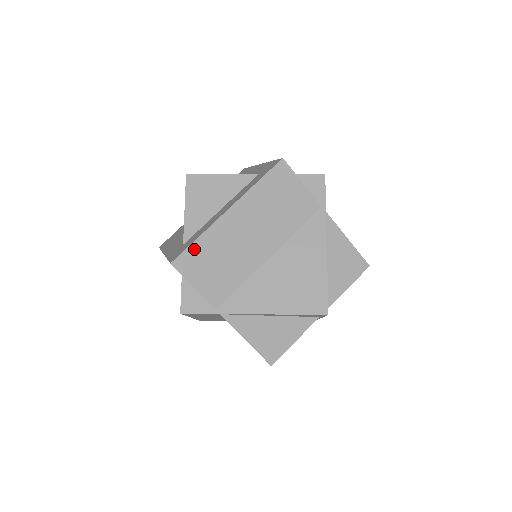
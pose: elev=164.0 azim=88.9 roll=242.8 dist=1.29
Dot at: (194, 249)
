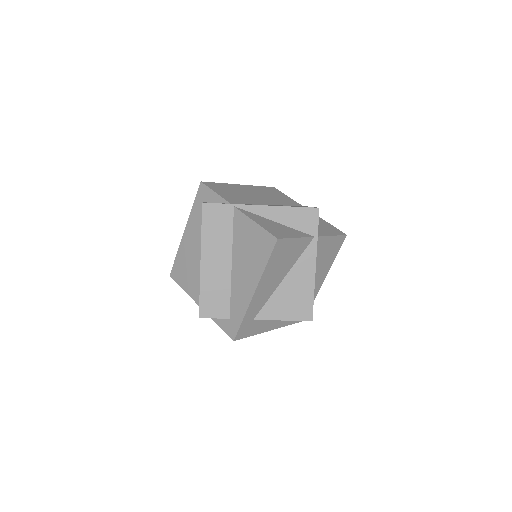
Dot at: (217, 184)
